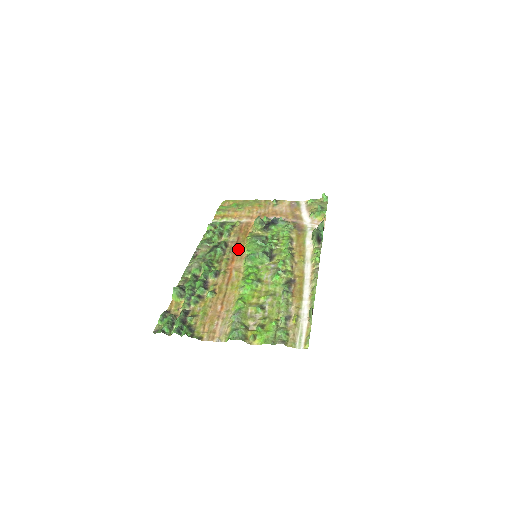
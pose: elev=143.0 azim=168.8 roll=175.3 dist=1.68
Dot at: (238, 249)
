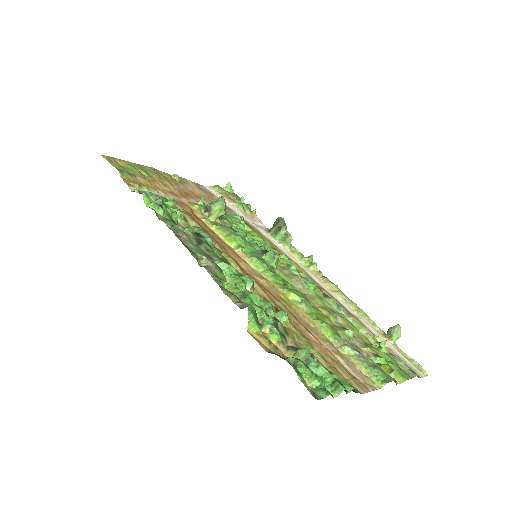
Dot at: (221, 243)
